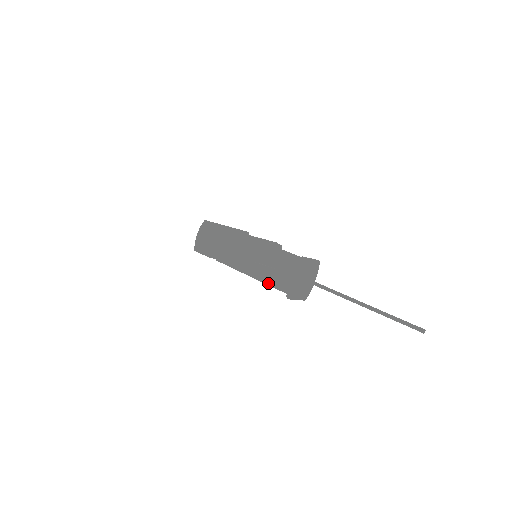
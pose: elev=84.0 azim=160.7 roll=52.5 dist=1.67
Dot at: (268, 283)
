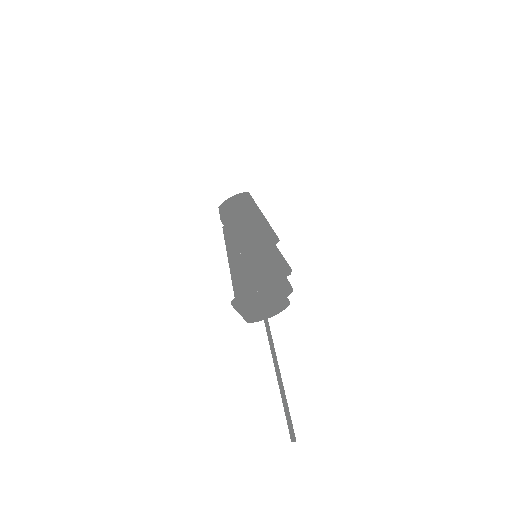
Dot at: (233, 278)
